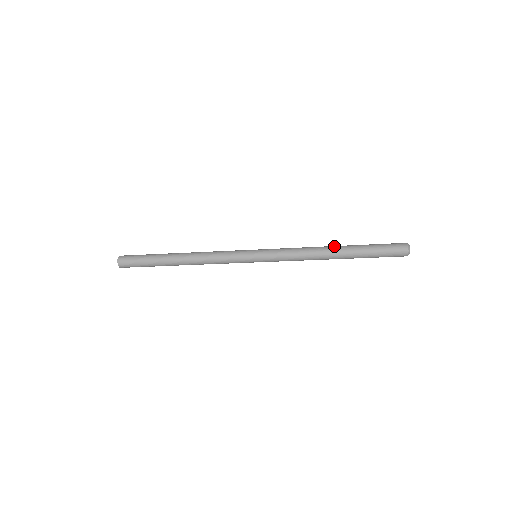
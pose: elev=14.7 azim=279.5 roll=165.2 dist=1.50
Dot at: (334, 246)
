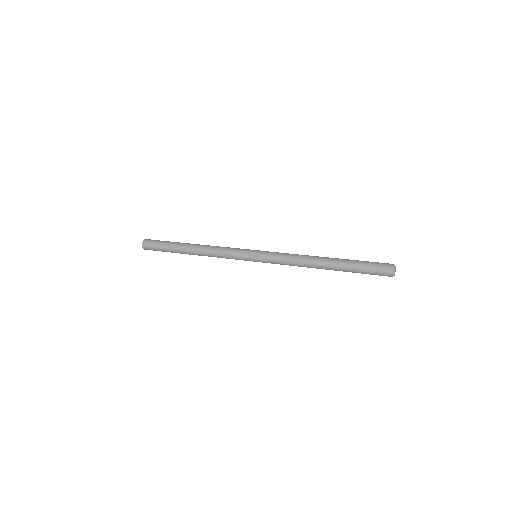
Dot at: (324, 264)
